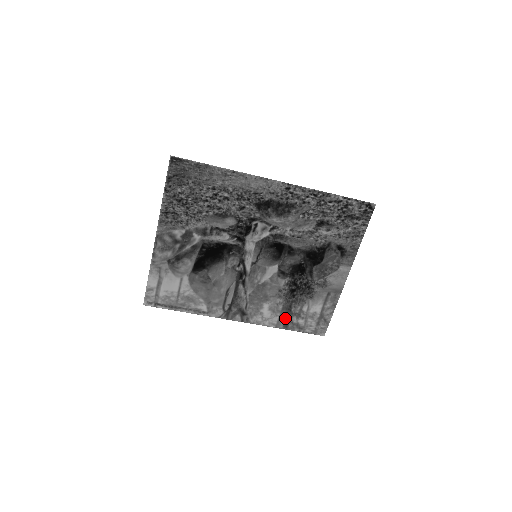
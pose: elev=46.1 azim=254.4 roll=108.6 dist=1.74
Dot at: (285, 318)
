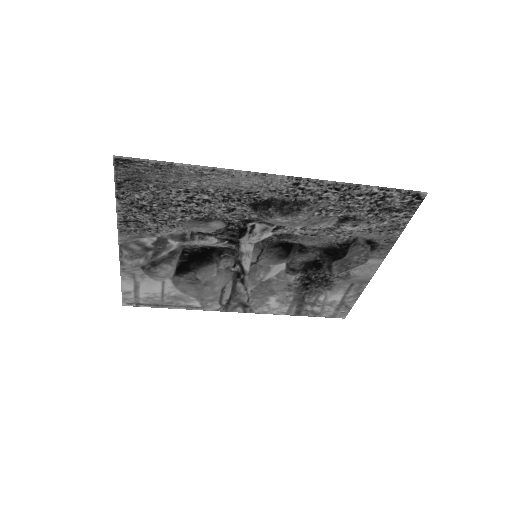
Dot at: (297, 307)
